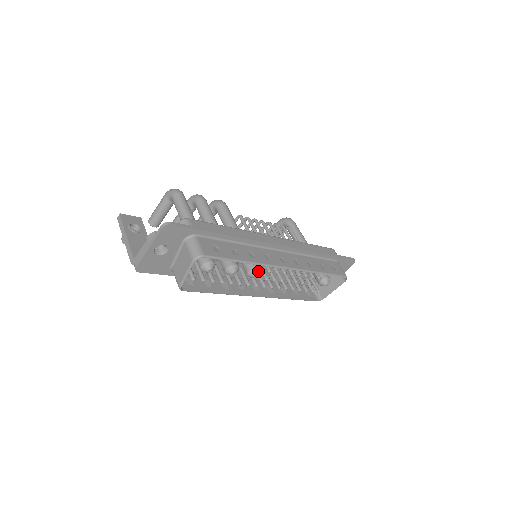
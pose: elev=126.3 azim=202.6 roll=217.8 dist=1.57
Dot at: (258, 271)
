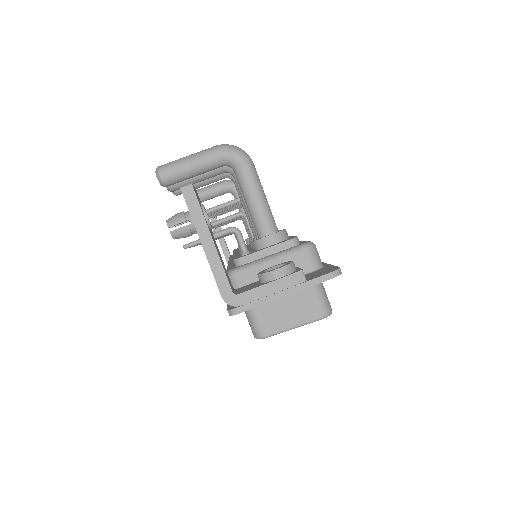
Dot at: occluded
